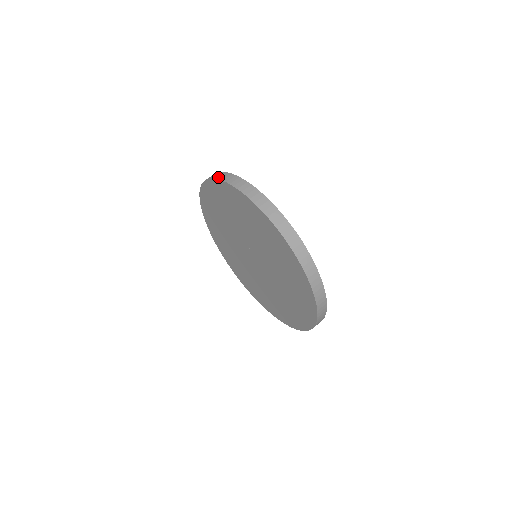
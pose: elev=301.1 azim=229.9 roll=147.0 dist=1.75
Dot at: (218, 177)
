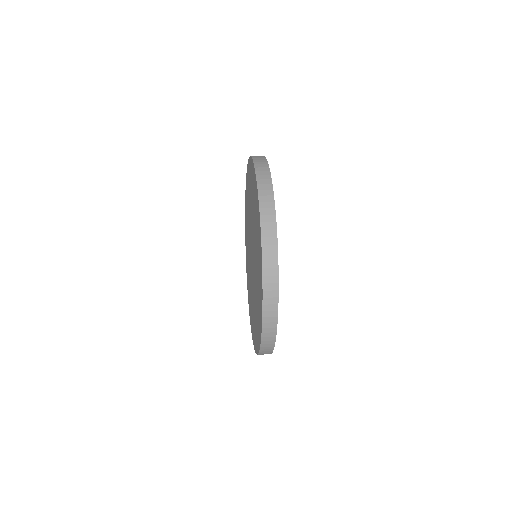
Dot at: occluded
